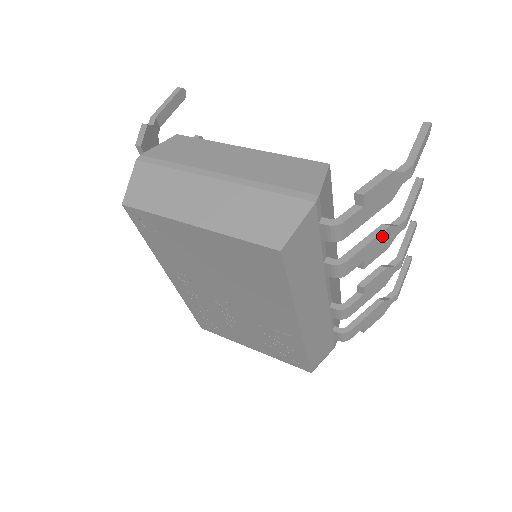
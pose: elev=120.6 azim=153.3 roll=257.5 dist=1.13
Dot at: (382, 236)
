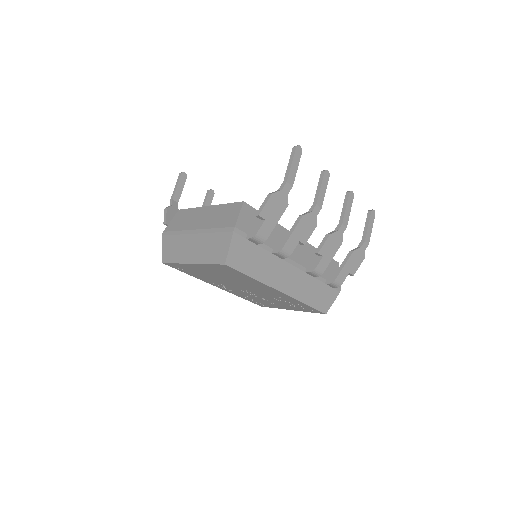
Dot at: (302, 223)
